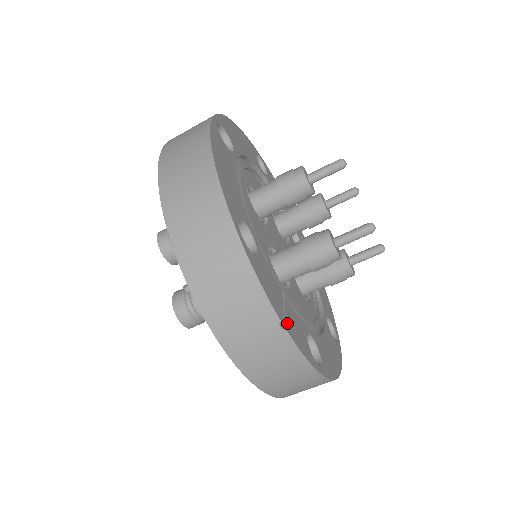
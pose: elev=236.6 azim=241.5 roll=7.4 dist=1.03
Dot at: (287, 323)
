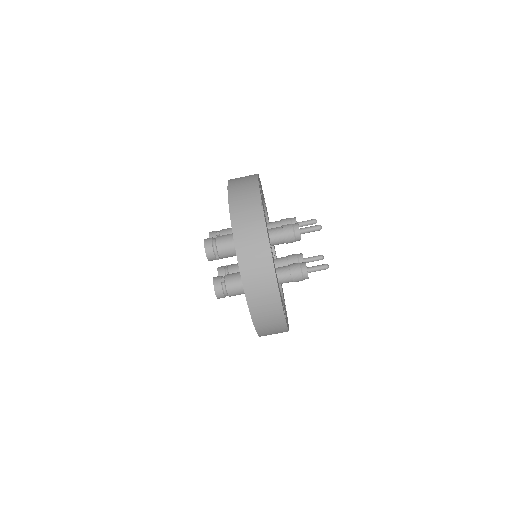
Dot at: occluded
